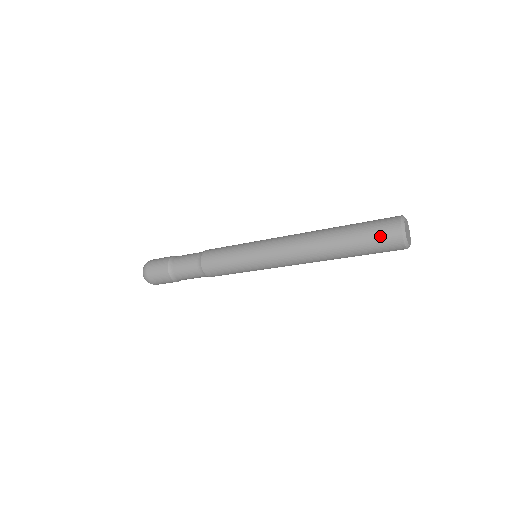
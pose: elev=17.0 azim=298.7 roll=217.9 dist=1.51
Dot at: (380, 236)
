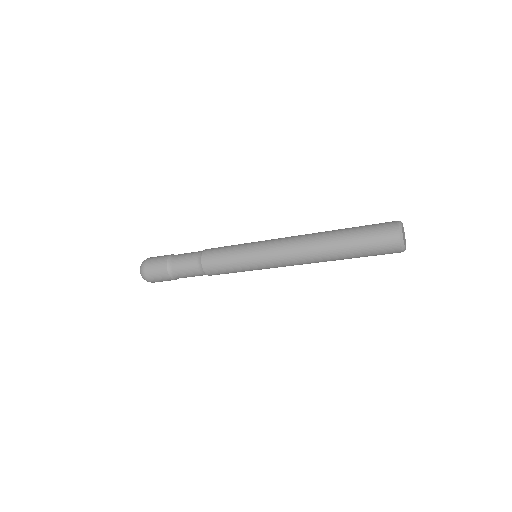
Dot at: (378, 231)
